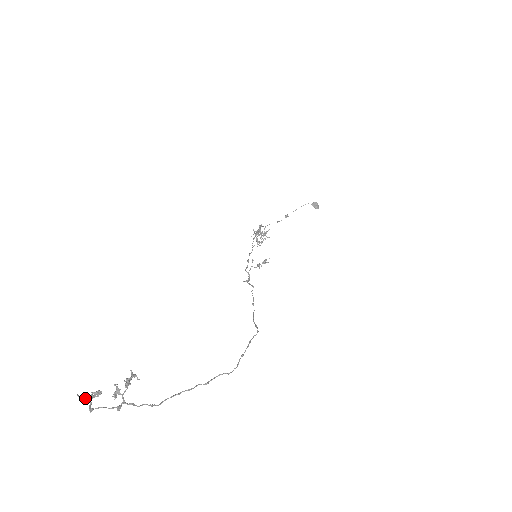
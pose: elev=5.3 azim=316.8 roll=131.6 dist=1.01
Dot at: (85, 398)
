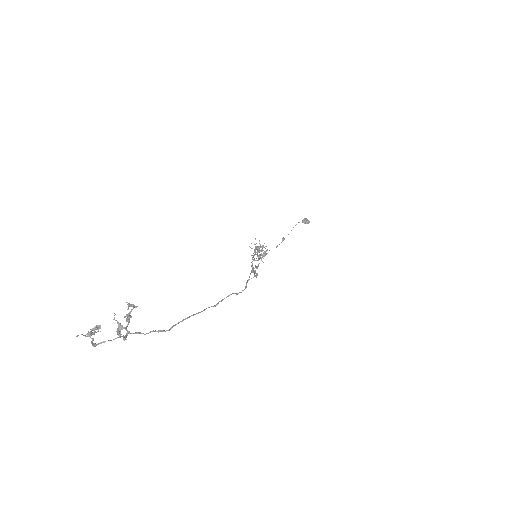
Dot at: (85, 336)
